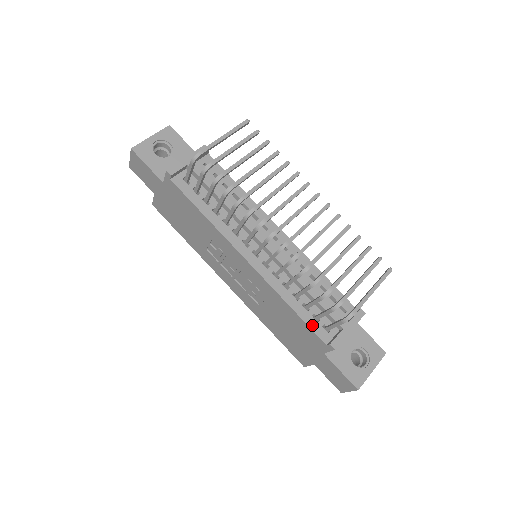
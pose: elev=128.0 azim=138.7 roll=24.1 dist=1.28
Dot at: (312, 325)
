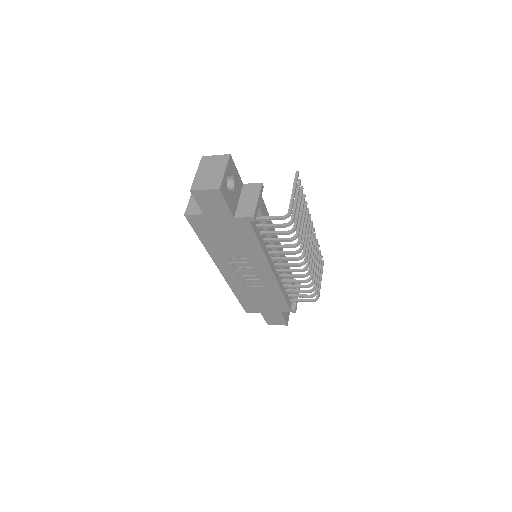
Dot at: (288, 301)
